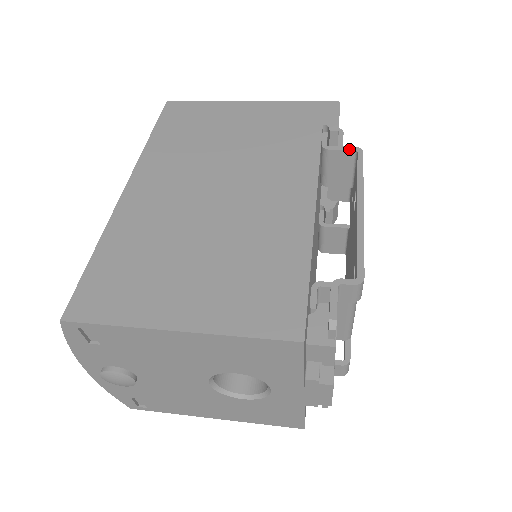
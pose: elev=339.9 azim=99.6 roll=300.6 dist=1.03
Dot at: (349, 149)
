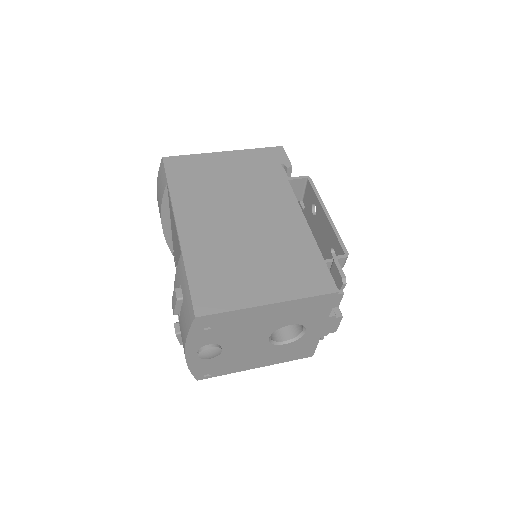
Dot at: (302, 178)
